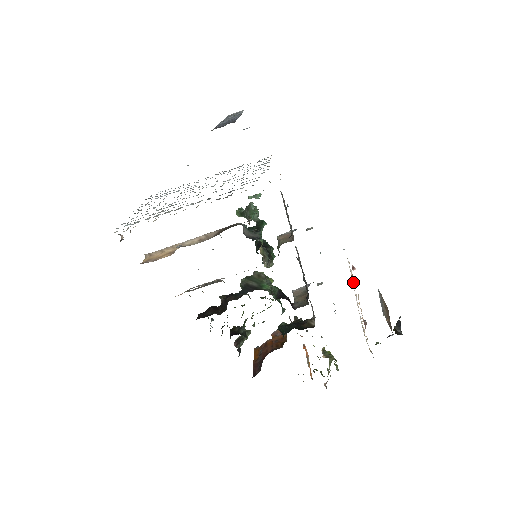
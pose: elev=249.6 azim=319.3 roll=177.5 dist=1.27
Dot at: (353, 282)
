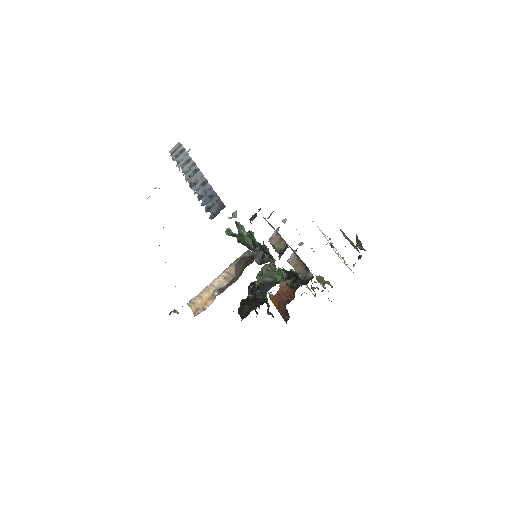
Dot at: (333, 247)
